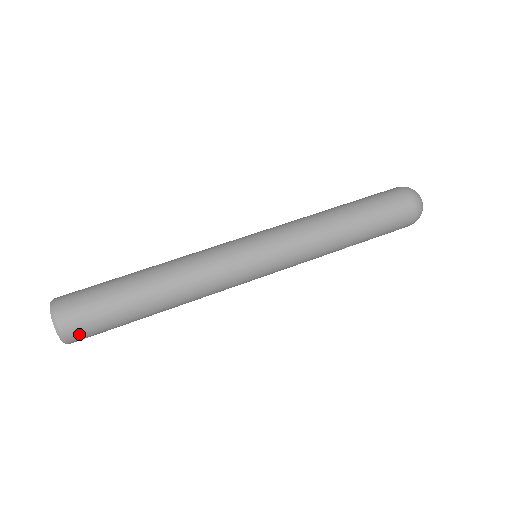
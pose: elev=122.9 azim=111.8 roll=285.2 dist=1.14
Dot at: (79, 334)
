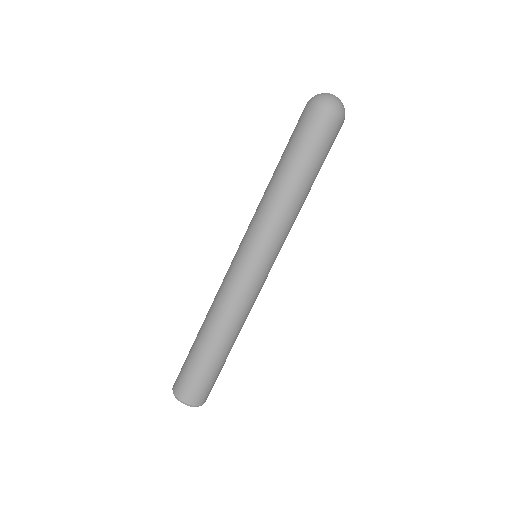
Dot at: occluded
